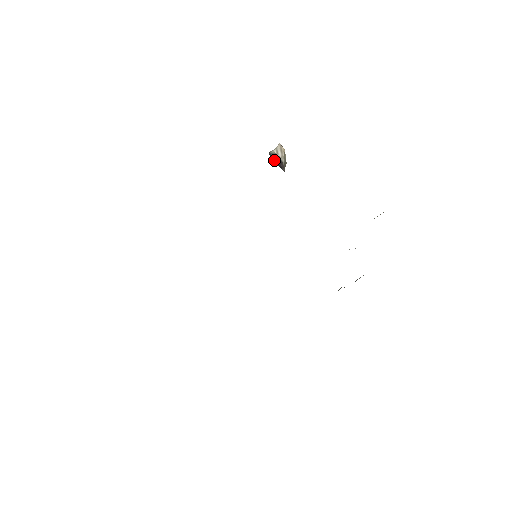
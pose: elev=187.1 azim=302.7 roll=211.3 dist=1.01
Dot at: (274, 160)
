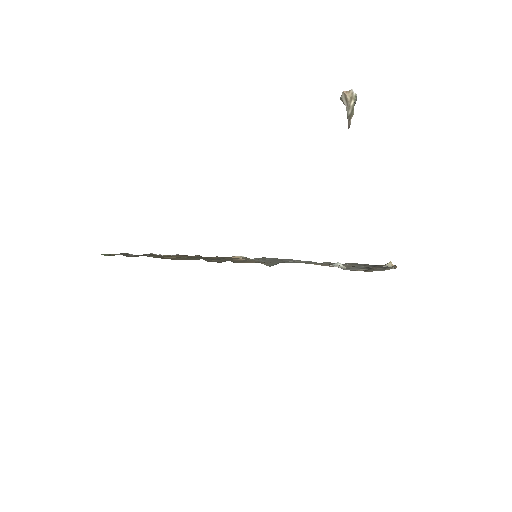
Dot at: occluded
